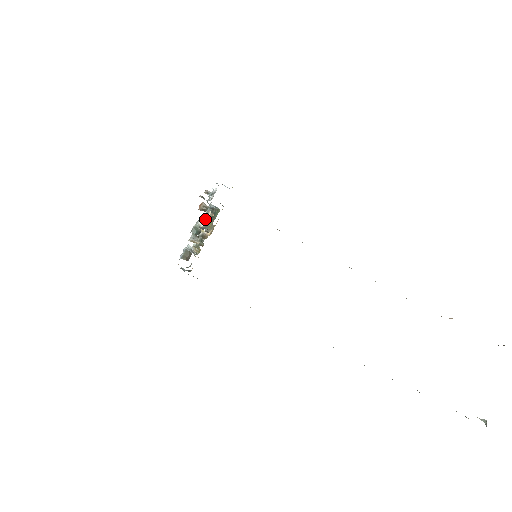
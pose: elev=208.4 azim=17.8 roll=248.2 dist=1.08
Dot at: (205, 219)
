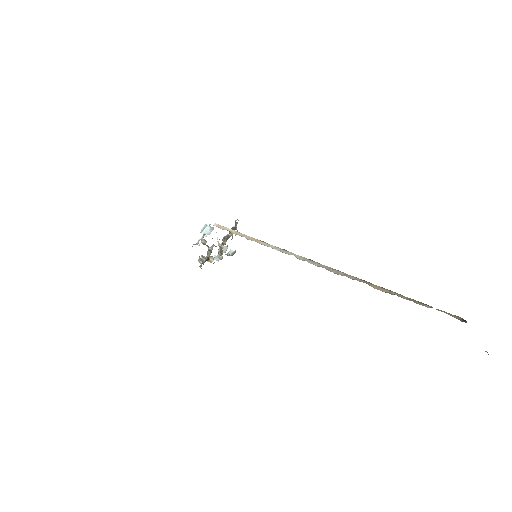
Dot at: (200, 260)
